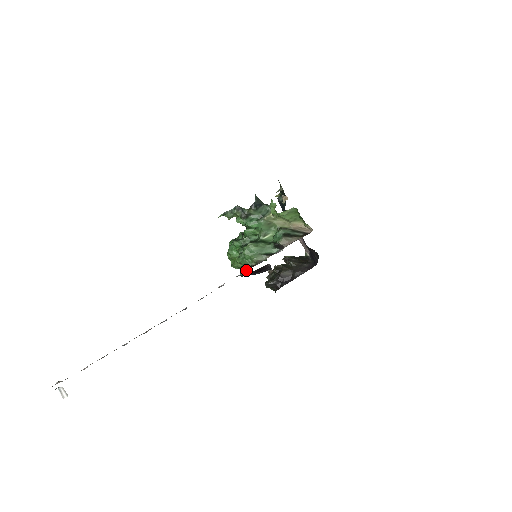
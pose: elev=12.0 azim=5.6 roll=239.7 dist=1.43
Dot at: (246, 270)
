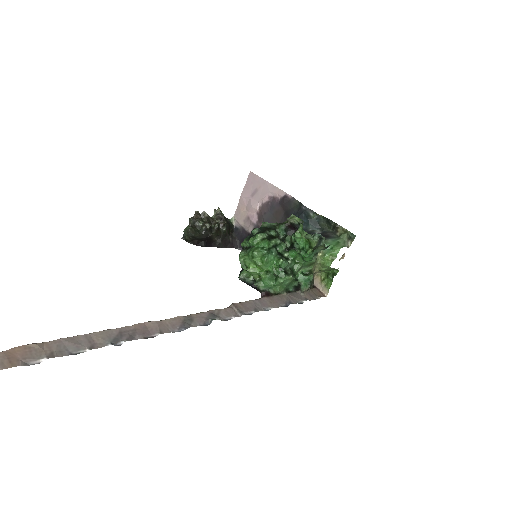
Dot at: (253, 282)
